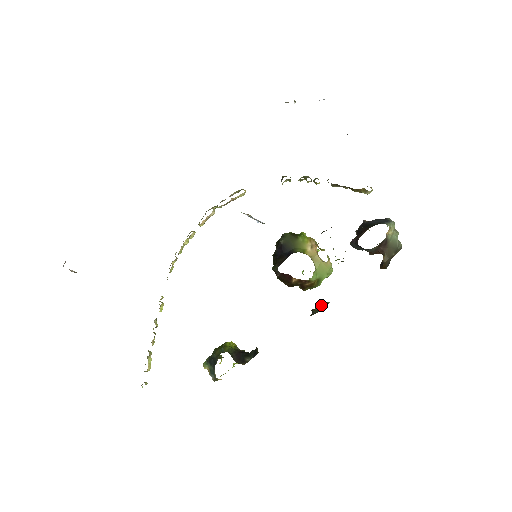
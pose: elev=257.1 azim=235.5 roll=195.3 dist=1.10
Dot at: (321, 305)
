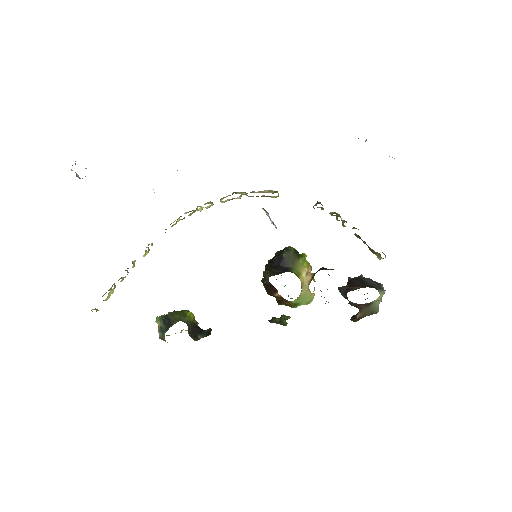
Dot at: (283, 319)
